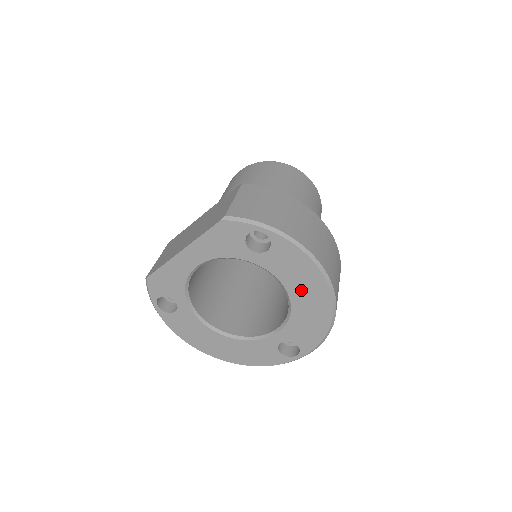
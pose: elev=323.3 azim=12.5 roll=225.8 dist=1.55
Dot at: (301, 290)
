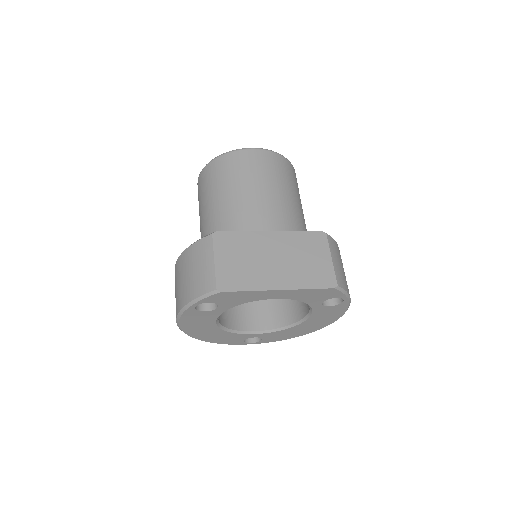
Dot at: (313, 323)
